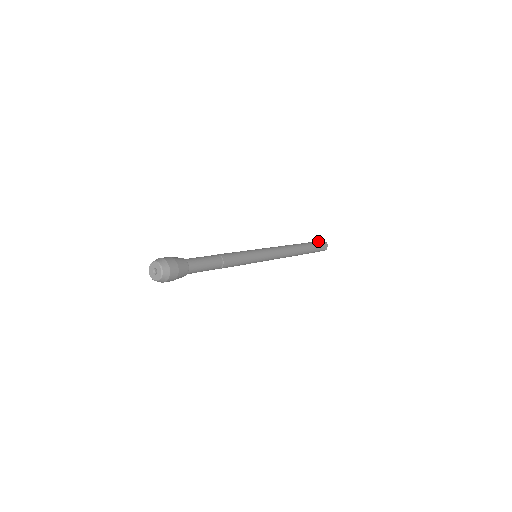
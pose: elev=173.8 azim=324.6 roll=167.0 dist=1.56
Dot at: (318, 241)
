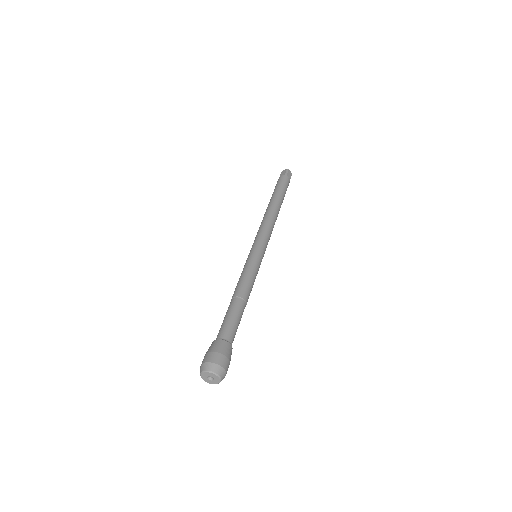
Dot at: (280, 177)
